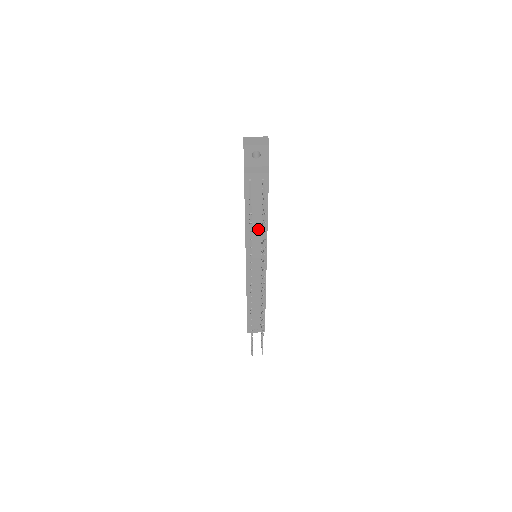
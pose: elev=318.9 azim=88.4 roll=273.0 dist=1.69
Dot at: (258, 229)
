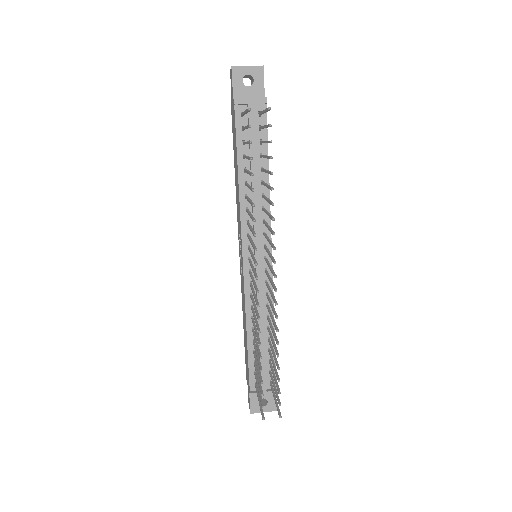
Dot at: (257, 194)
